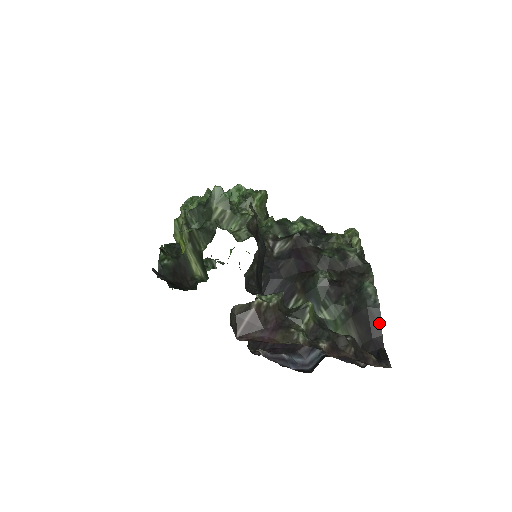
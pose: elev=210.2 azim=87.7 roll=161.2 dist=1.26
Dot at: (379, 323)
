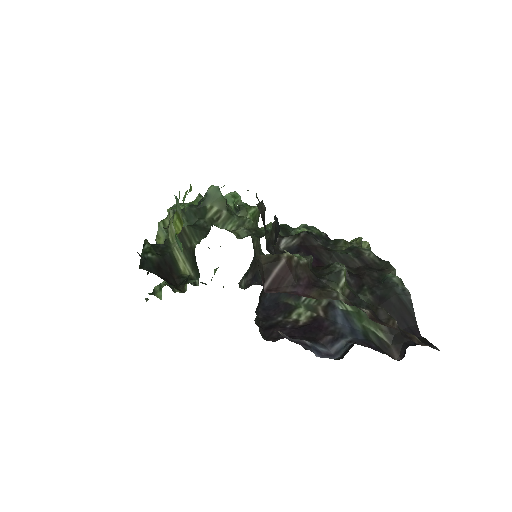
Dot at: (412, 311)
